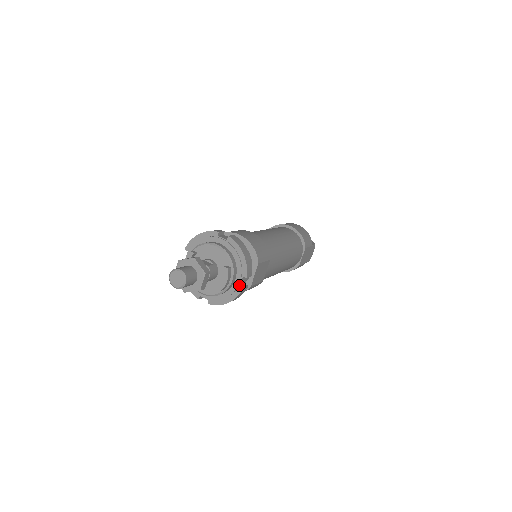
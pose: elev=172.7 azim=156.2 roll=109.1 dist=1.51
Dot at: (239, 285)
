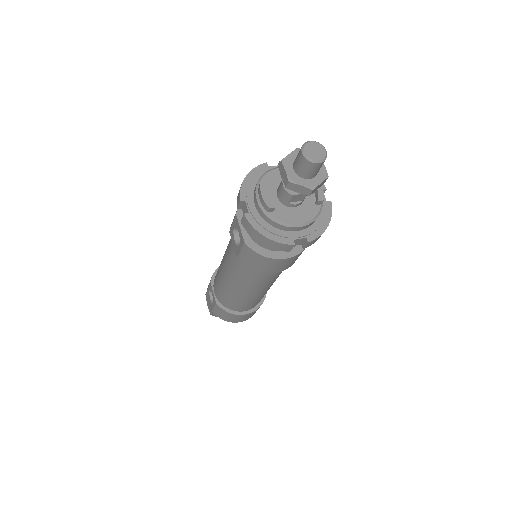
Dot at: (325, 200)
